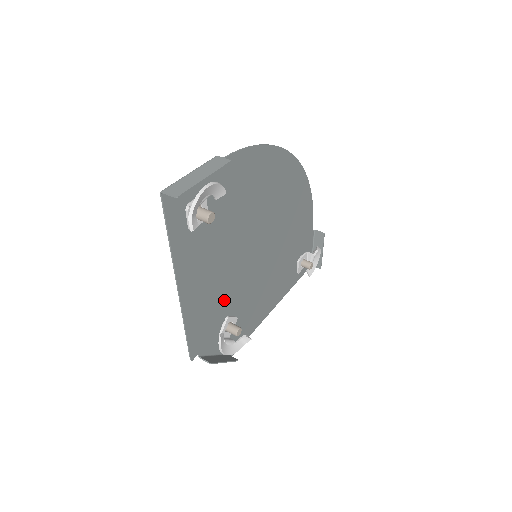
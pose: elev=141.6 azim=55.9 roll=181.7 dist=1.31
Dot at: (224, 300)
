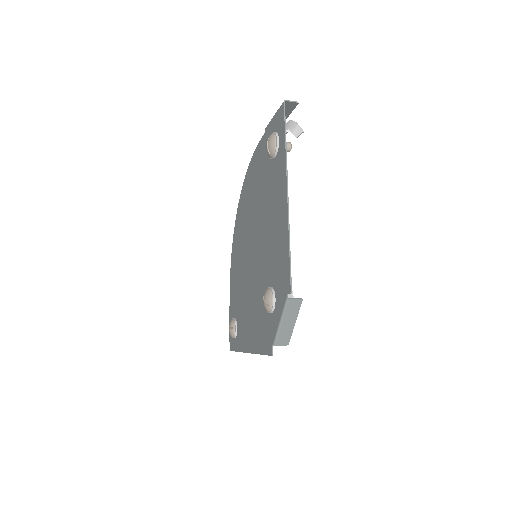
Dot at: (271, 264)
